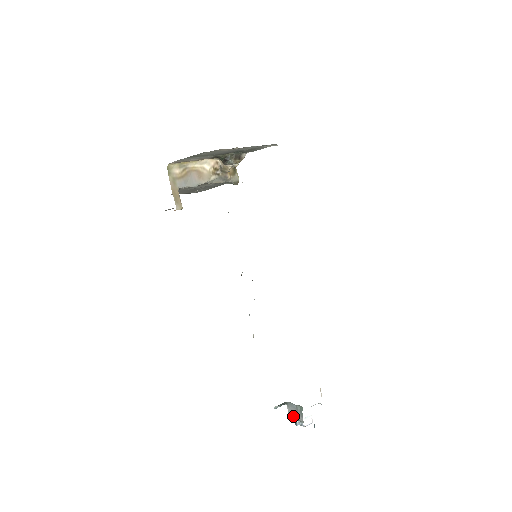
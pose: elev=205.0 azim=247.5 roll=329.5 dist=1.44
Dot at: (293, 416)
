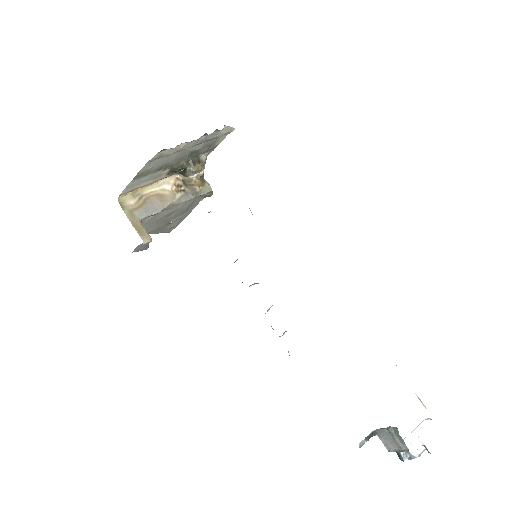
Dot at: (392, 448)
